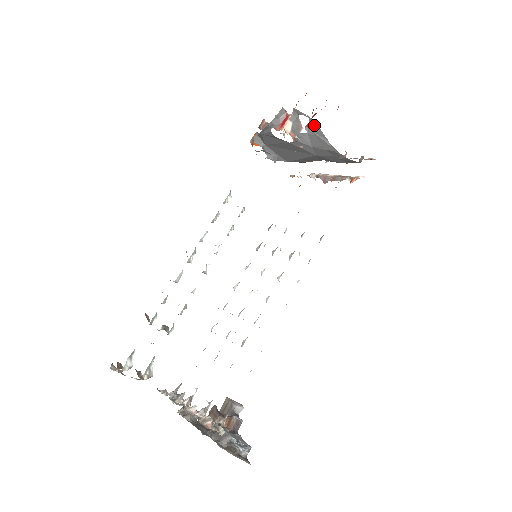
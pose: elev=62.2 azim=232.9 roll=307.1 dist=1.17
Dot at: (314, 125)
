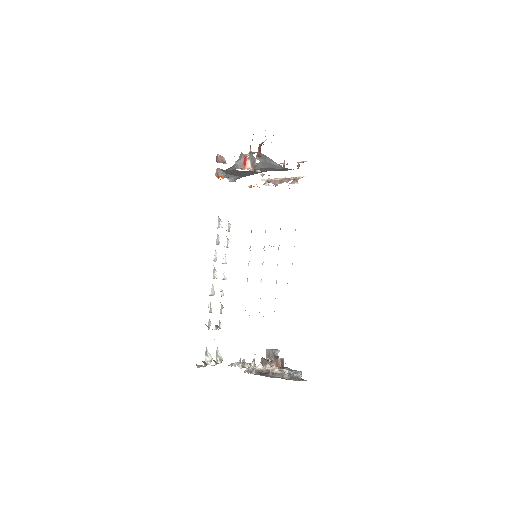
Dot at: (265, 157)
